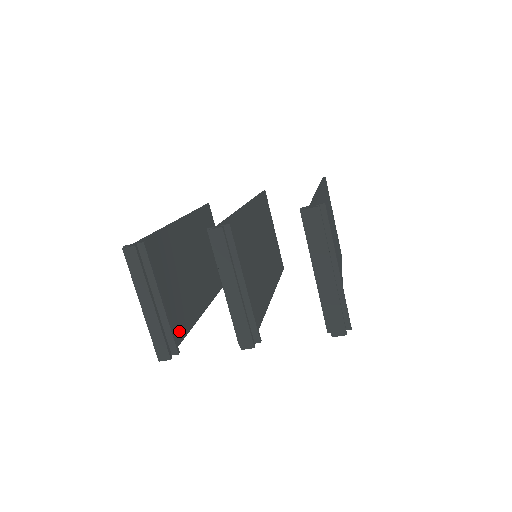
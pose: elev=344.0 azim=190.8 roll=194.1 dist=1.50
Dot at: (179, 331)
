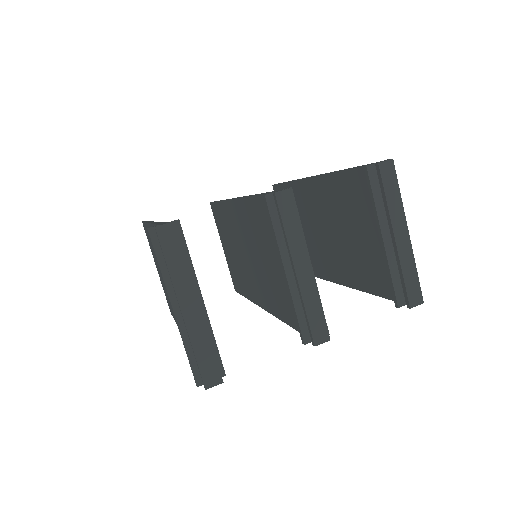
Dot at: occluded
